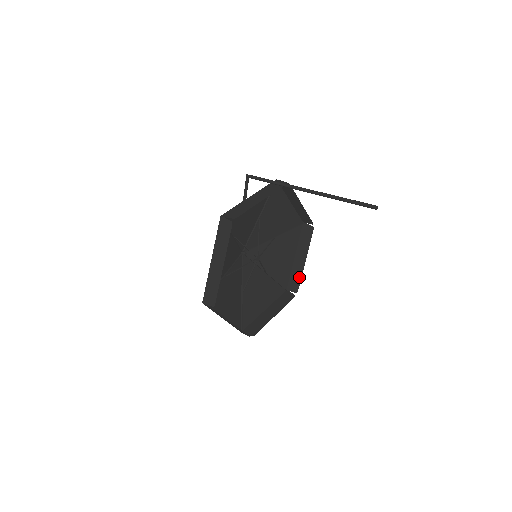
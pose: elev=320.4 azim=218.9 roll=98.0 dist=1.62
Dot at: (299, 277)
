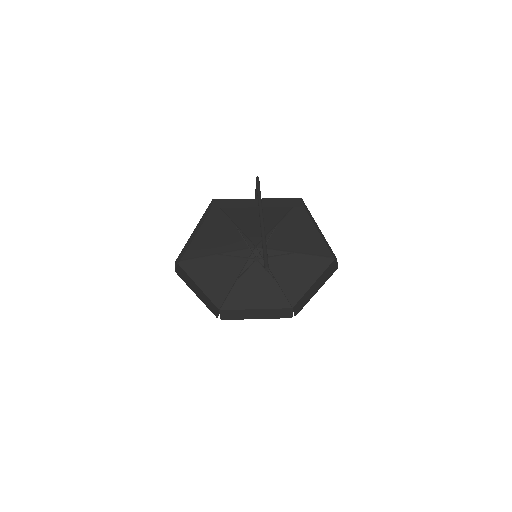
Dot at: (304, 304)
